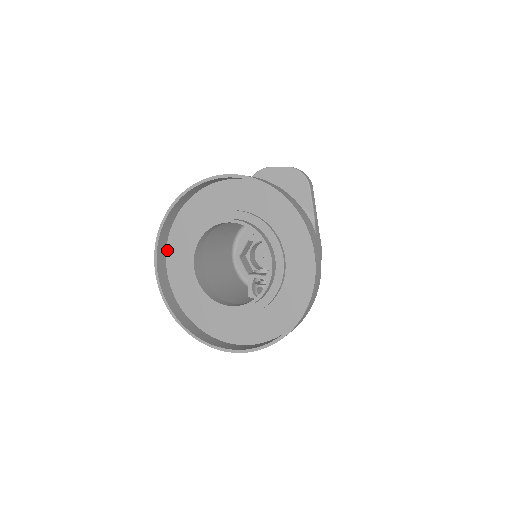
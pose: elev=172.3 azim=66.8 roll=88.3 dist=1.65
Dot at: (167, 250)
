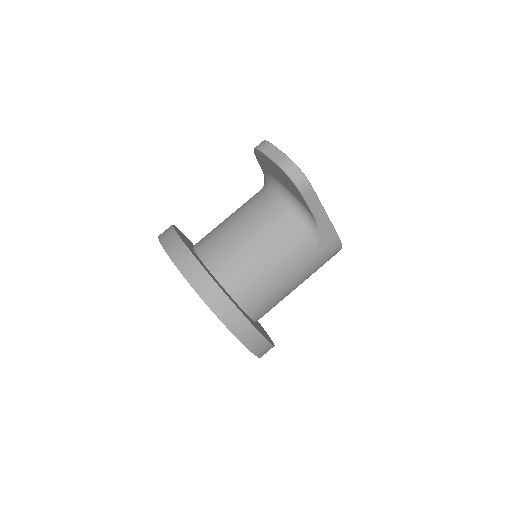
Dot at: occluded
